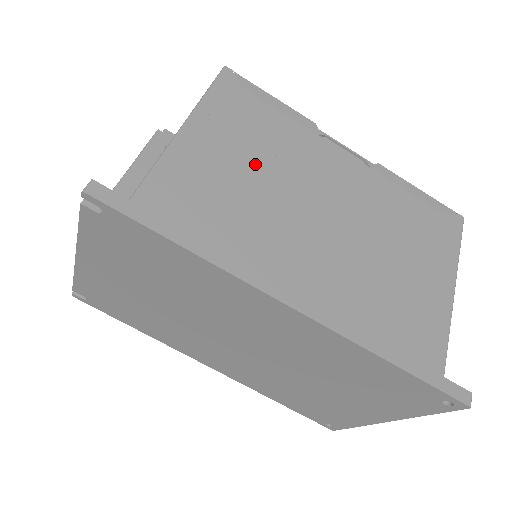
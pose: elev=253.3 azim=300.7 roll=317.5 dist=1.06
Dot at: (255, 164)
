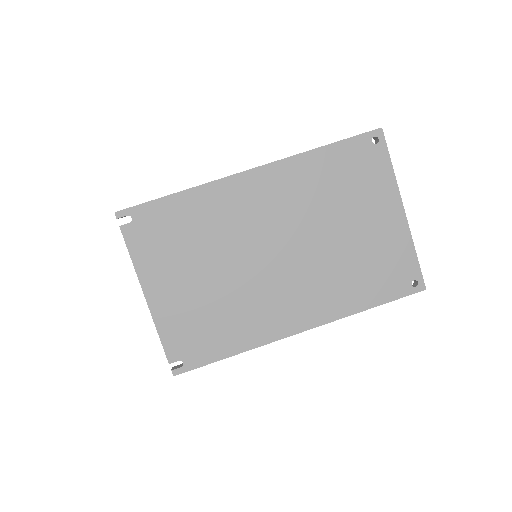
Dot at: occluded
